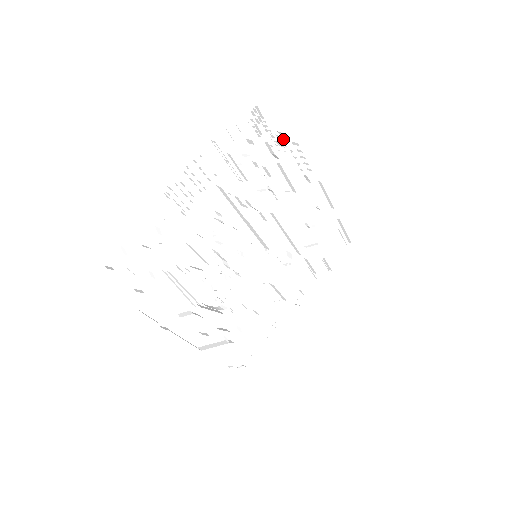
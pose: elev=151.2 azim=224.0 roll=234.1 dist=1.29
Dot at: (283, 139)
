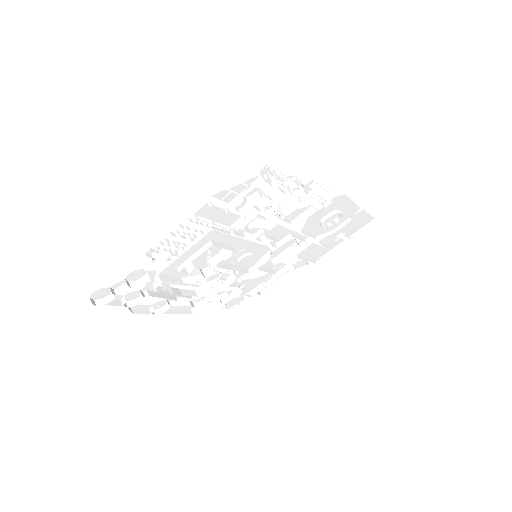
Dot at: occluded
